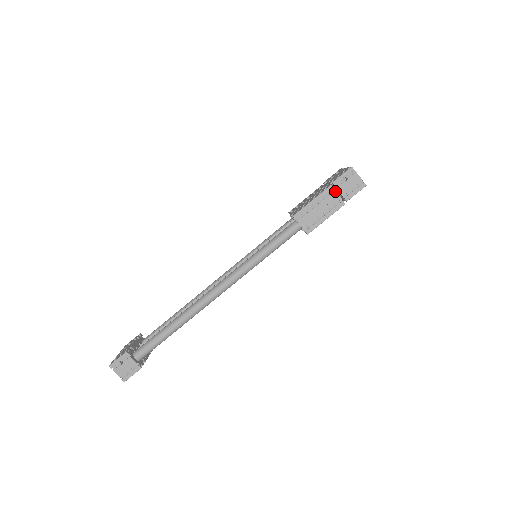
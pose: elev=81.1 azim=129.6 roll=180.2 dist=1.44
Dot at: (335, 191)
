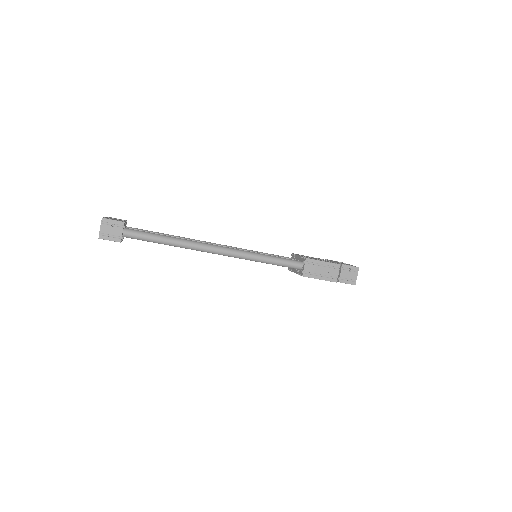
Dot at: (339, 270)
